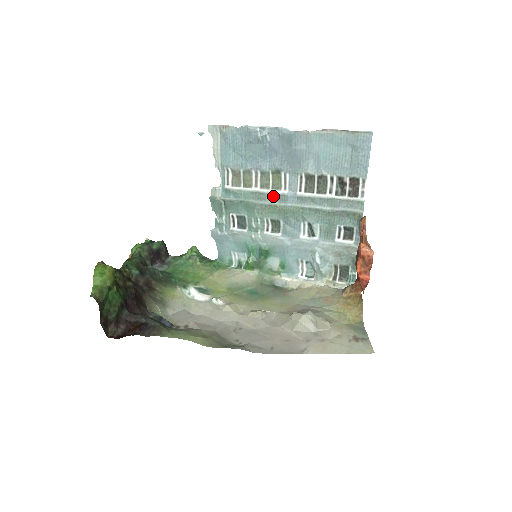
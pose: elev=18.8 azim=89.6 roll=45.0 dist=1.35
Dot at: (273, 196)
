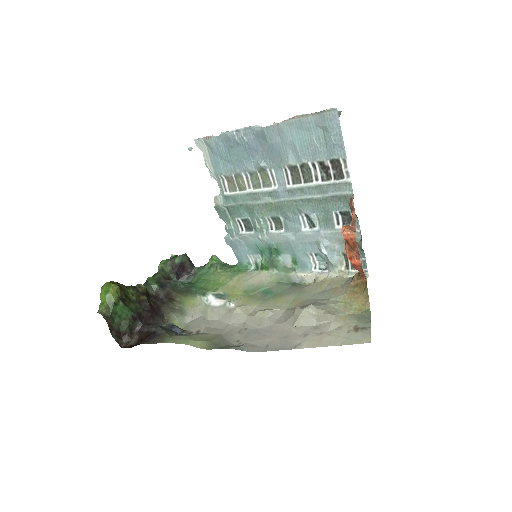
Dot at: (266, 194)
